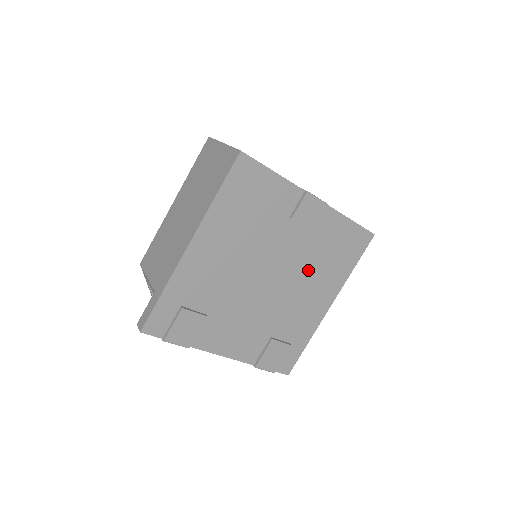
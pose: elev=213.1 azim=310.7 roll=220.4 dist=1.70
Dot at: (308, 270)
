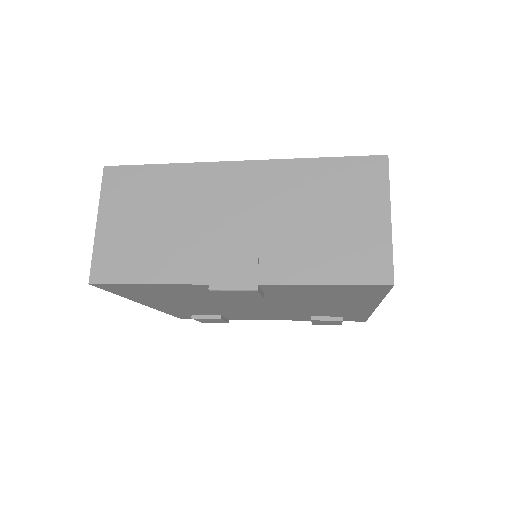
Dot at: (303, 302)
